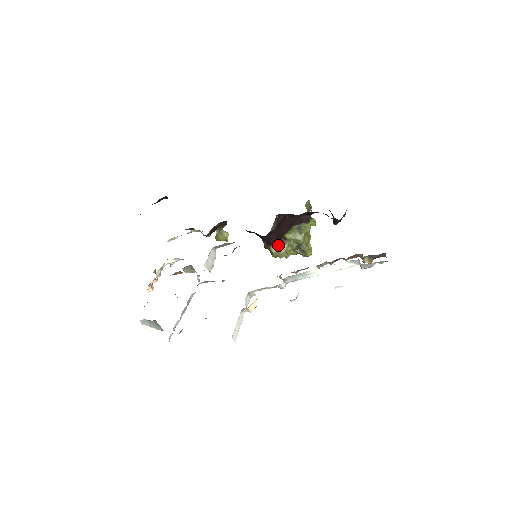
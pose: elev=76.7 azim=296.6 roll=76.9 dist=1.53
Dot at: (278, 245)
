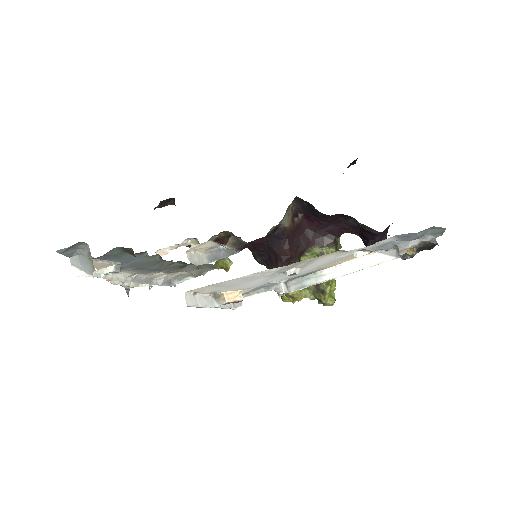
Dot at: occluded
